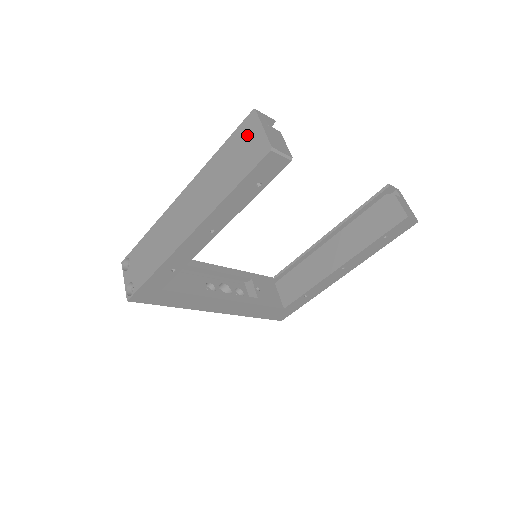
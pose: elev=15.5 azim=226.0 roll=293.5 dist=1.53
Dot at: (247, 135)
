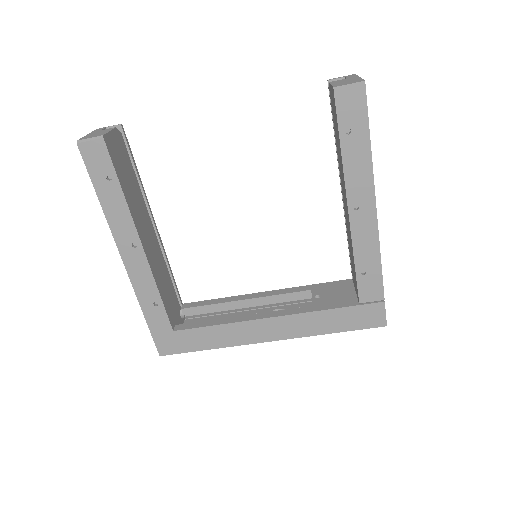
Dot at: occluded
